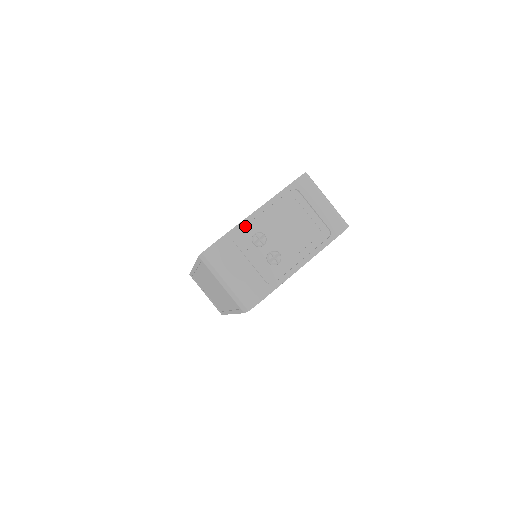
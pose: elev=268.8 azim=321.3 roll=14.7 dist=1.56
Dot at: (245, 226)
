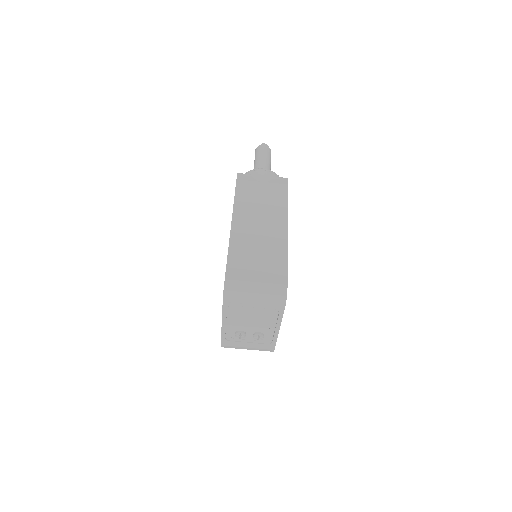
Dot at: (226, 333)
